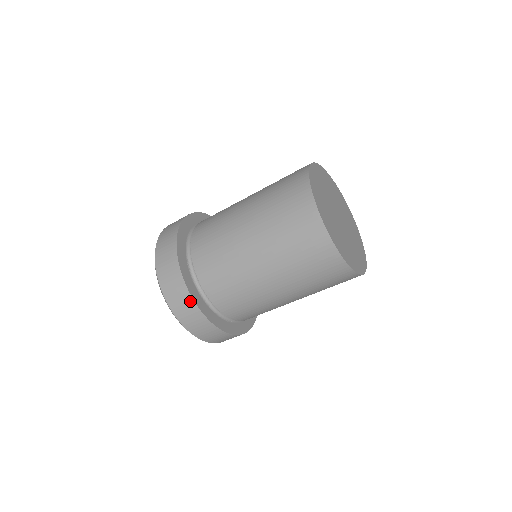
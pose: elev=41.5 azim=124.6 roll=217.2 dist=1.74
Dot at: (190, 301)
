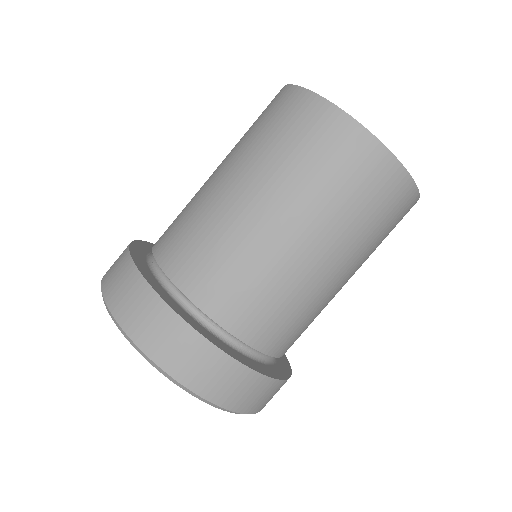
Dot at: (128, 265)
